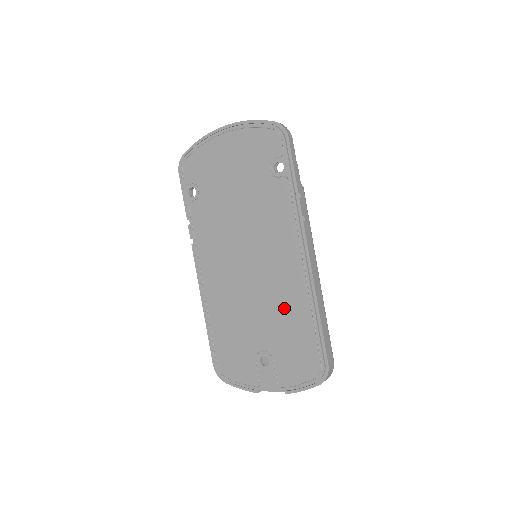
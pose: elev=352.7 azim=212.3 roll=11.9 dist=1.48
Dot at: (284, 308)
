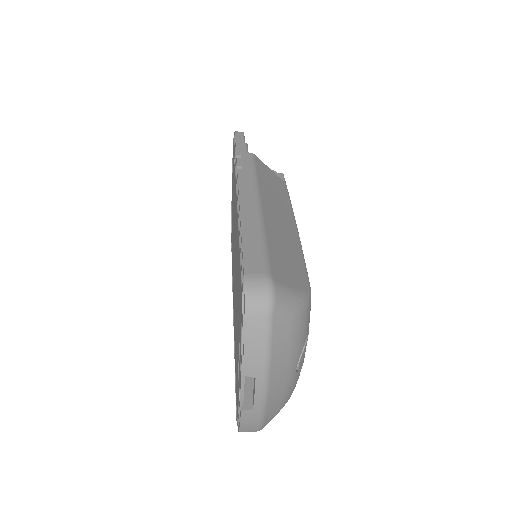
Dot at: occluded
